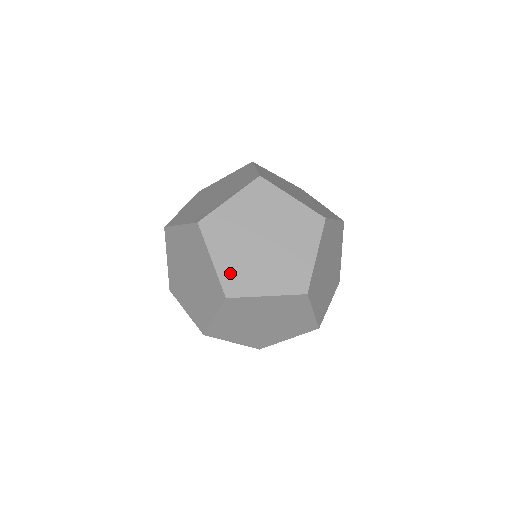
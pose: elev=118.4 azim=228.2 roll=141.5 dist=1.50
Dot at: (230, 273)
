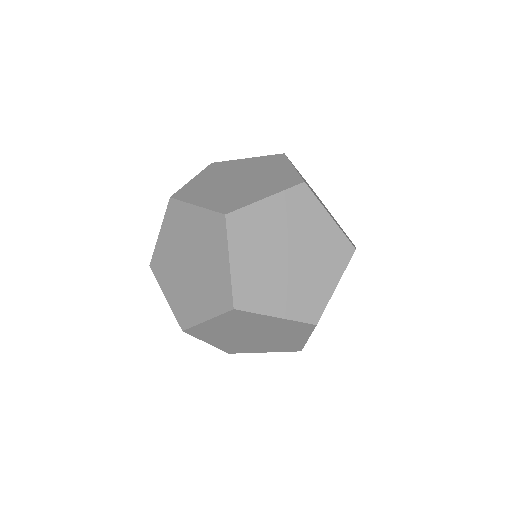
Dot at: (298, 307)
